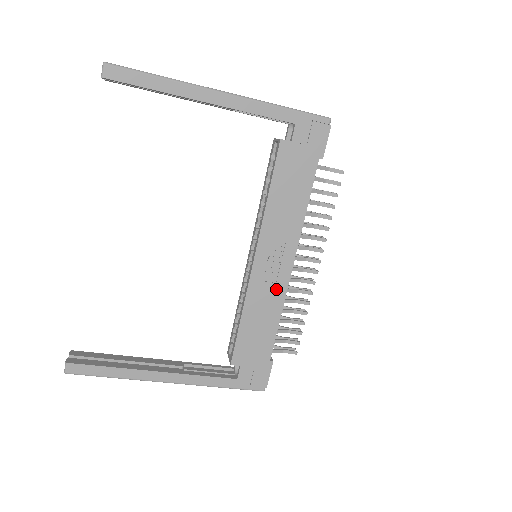
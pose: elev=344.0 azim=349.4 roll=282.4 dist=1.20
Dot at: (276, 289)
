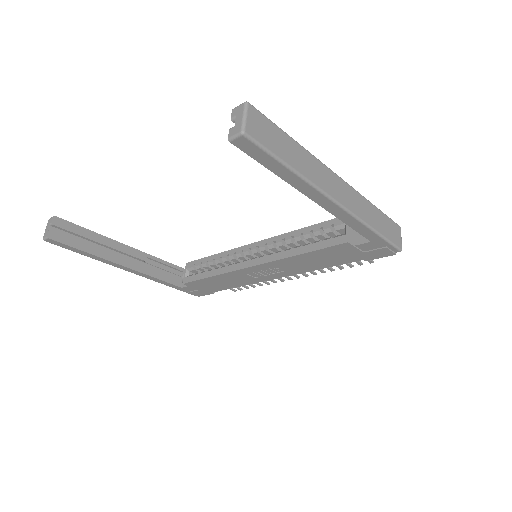
Dot at: (252, 279)
